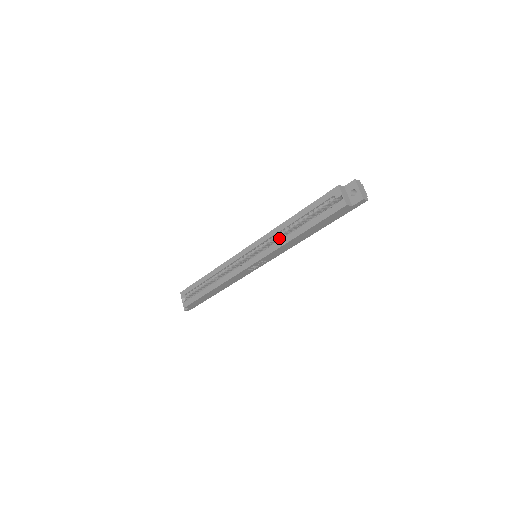
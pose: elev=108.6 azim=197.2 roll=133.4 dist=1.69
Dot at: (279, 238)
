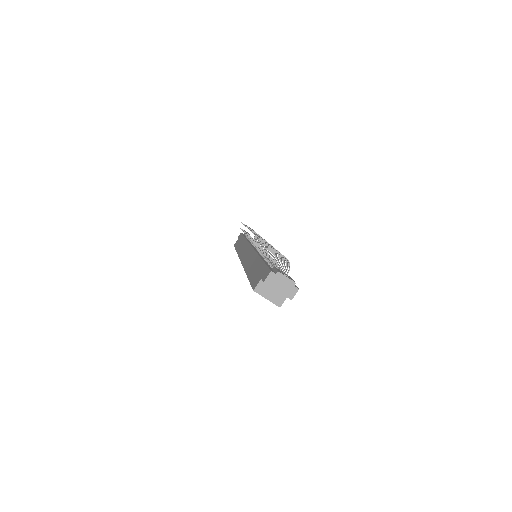
Dot at: occluded
